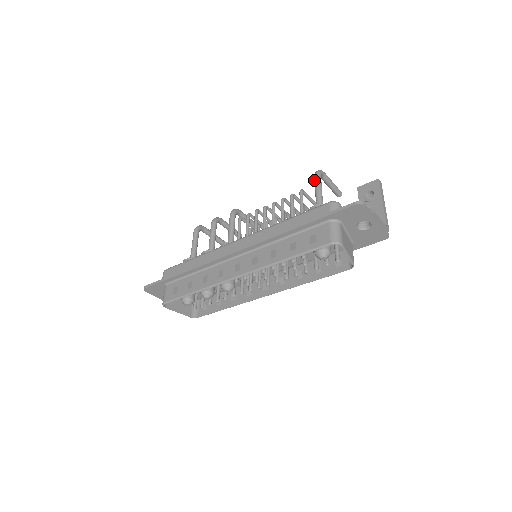
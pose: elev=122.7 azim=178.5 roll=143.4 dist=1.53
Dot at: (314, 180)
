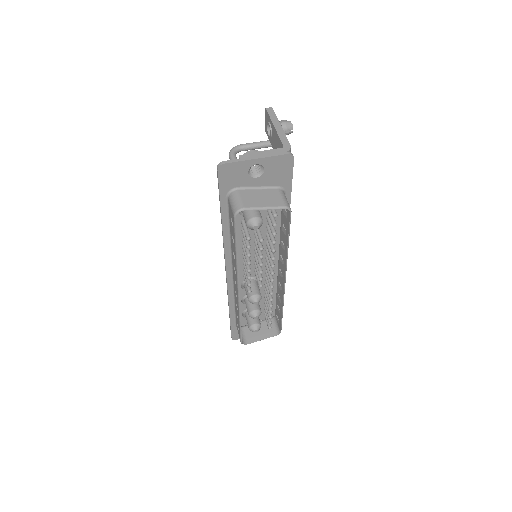
Dot at: occluded
